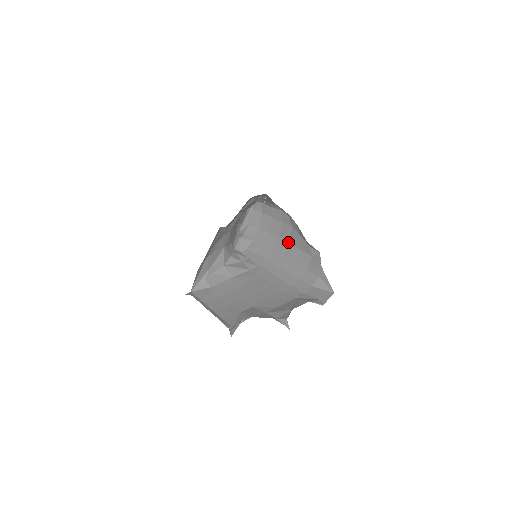
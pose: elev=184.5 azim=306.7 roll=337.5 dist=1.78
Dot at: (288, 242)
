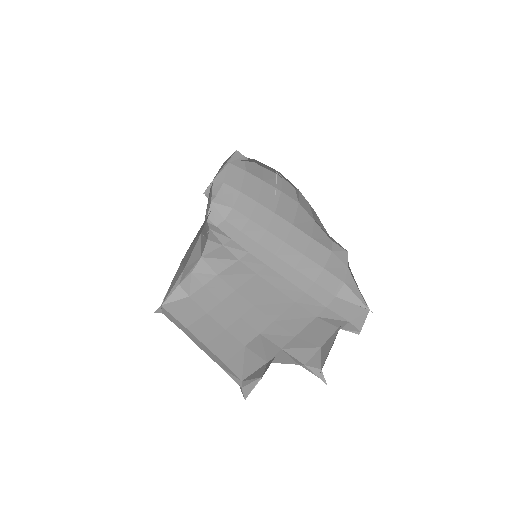
Dot at: (291, 222)
